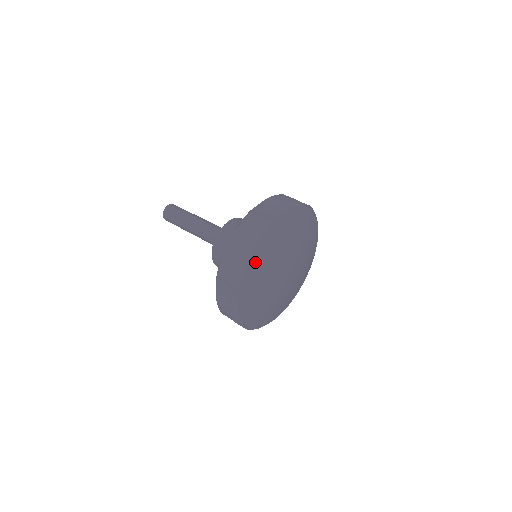
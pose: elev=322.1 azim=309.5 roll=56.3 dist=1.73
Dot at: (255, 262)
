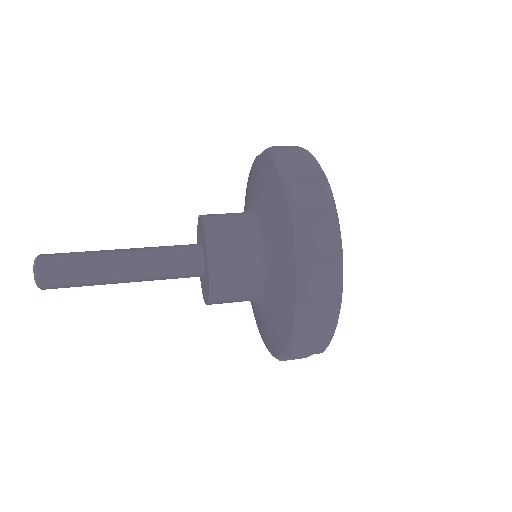
Dot at: occluded
